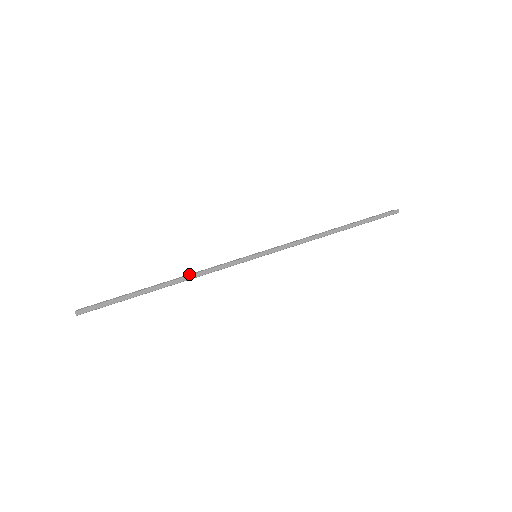
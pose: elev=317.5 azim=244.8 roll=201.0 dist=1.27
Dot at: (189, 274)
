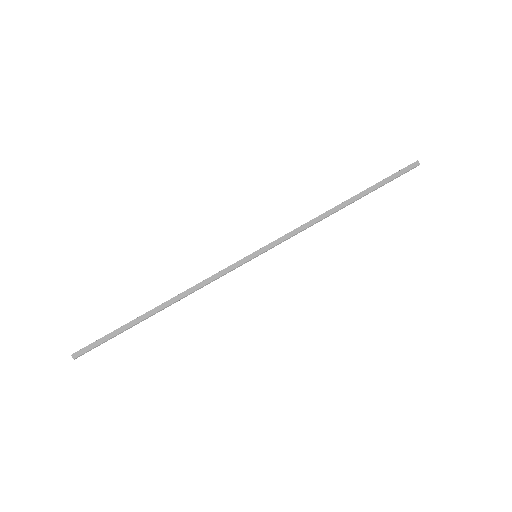
Dot at: occluded
